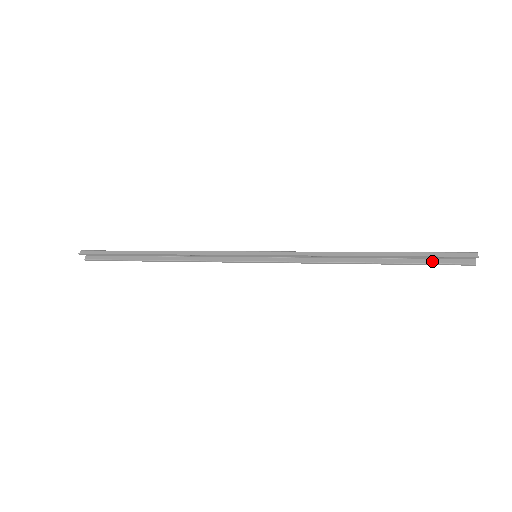
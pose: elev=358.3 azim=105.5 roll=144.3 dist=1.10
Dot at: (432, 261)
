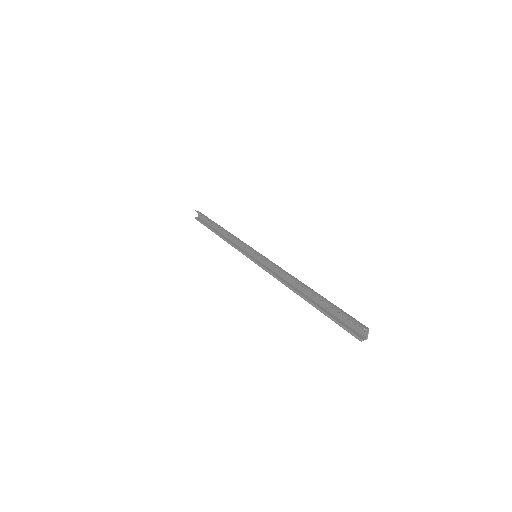
Dot at: (338, 320)
